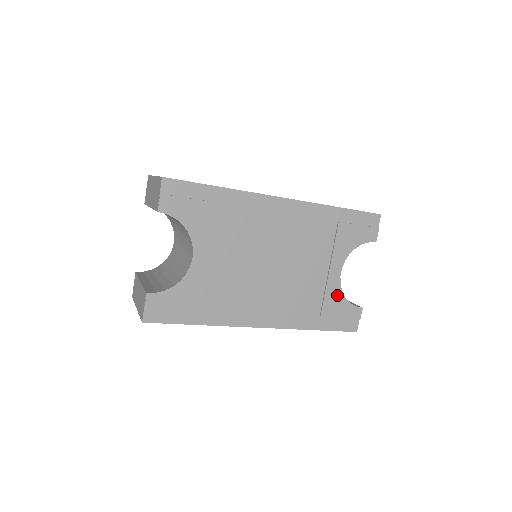
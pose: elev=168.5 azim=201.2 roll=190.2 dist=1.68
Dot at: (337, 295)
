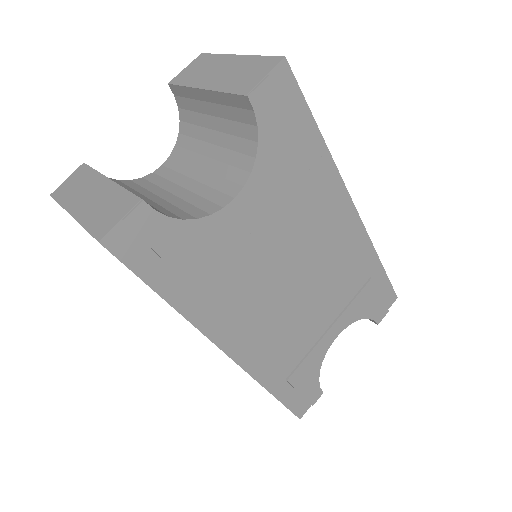
Dot at: (316, 362)
